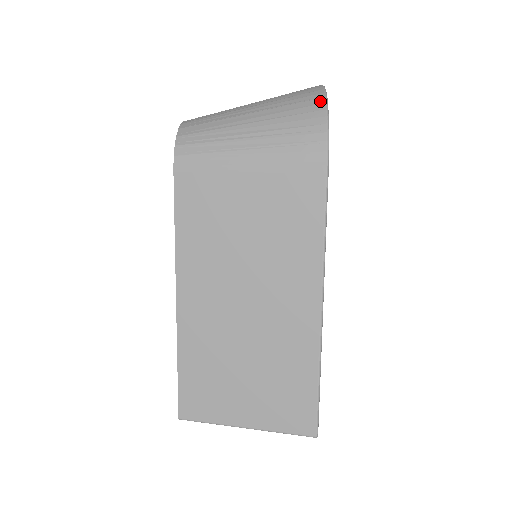
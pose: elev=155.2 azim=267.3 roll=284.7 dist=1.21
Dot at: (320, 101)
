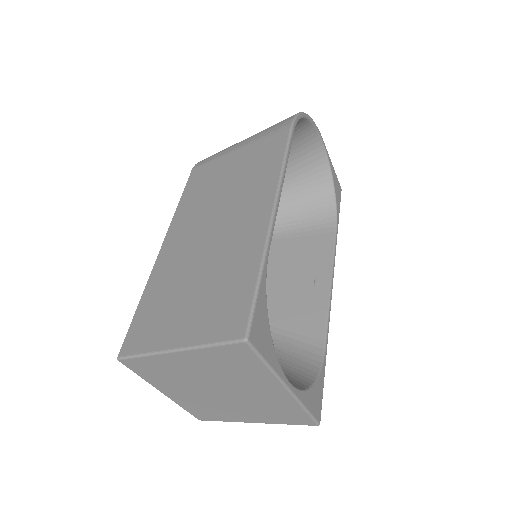
Dot at: occluded
